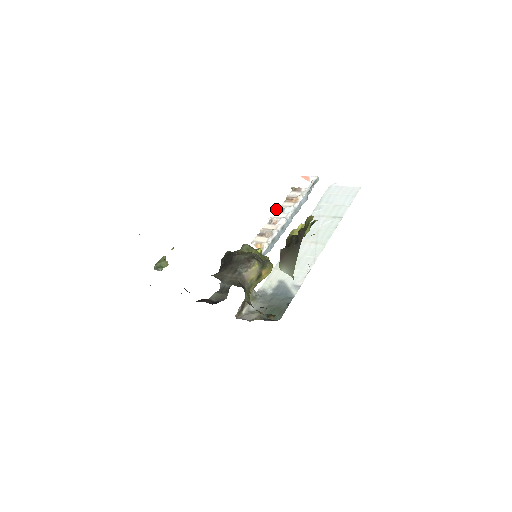
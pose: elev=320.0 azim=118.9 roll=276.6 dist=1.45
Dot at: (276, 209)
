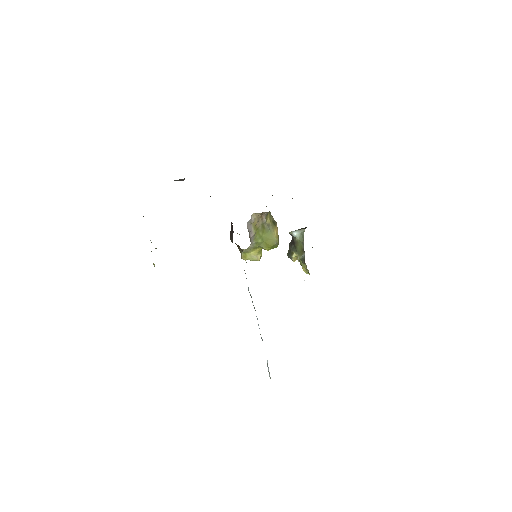
Dot at: occluded
